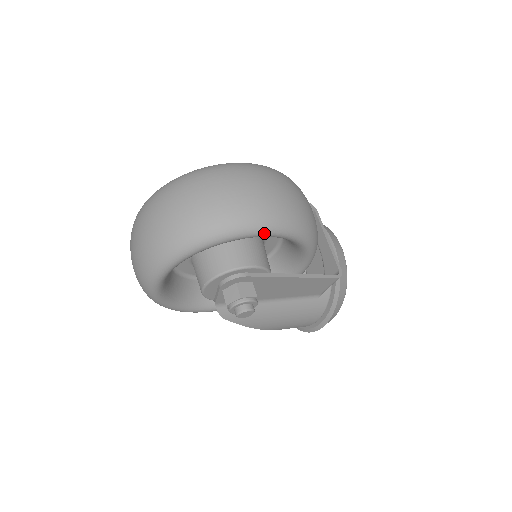
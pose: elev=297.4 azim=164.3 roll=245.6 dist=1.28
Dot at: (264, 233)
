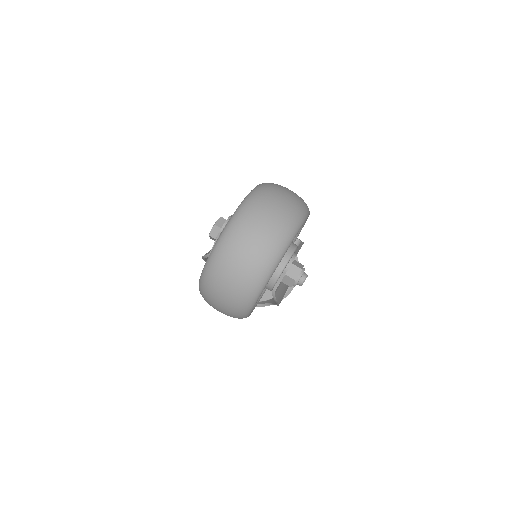
Dot at: occluded
